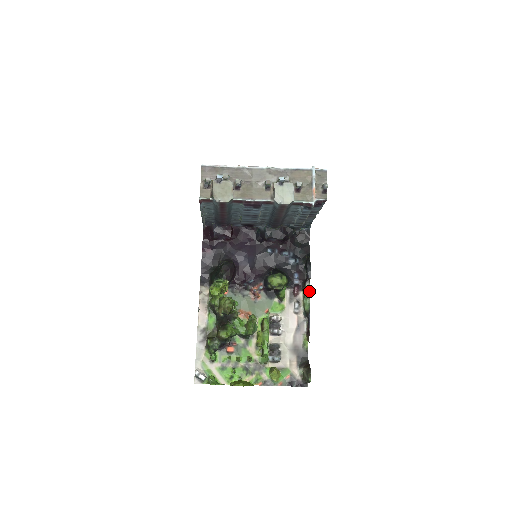
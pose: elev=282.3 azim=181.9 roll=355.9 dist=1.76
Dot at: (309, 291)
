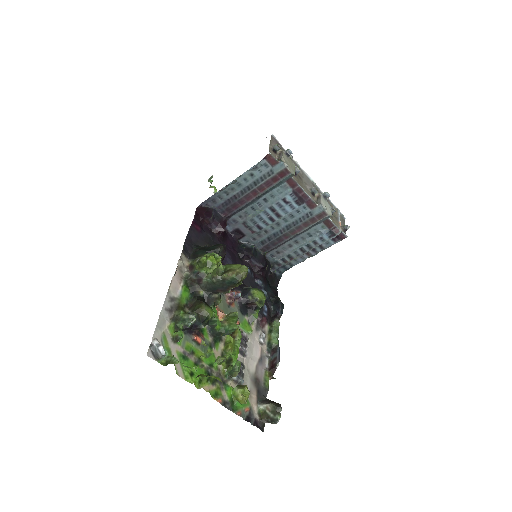
Dot at: (278, 327)
